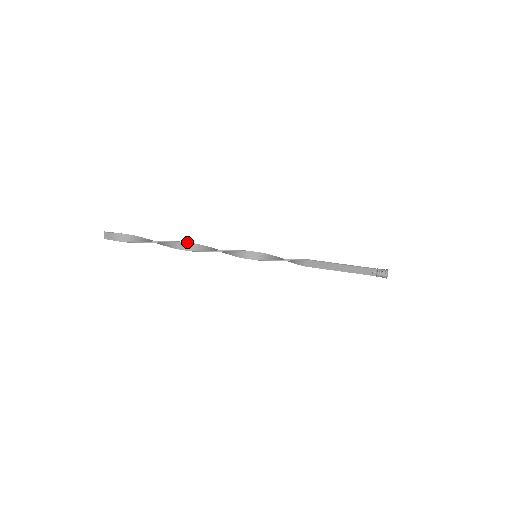
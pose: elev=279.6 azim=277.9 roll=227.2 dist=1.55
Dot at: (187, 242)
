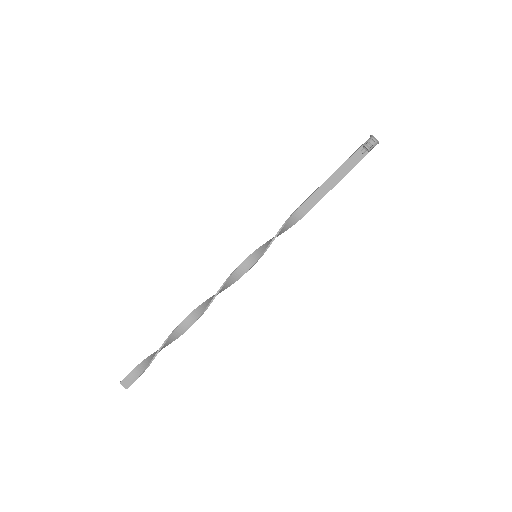
Dot at: (191, 312)
